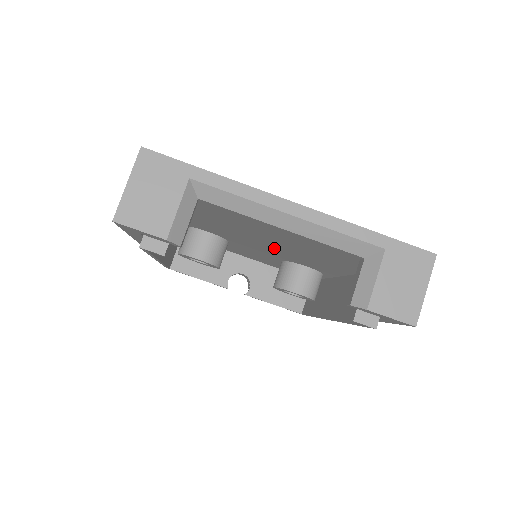
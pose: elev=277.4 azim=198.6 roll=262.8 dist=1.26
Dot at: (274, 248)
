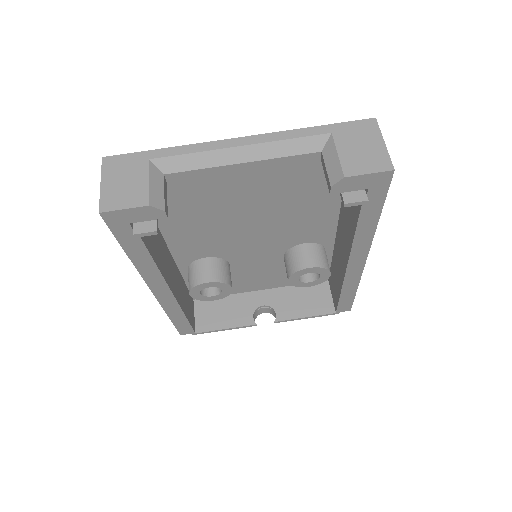
Dot at: (262, 228)
